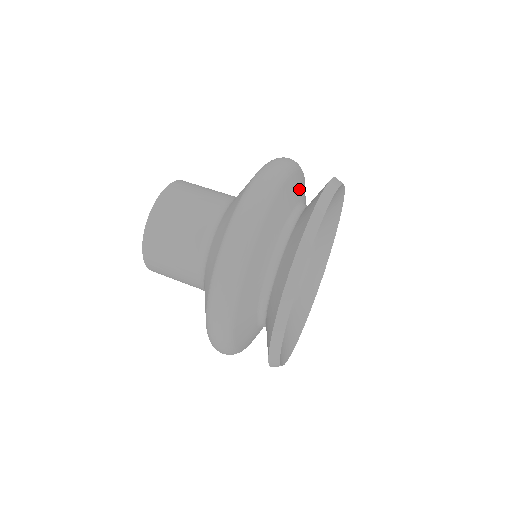
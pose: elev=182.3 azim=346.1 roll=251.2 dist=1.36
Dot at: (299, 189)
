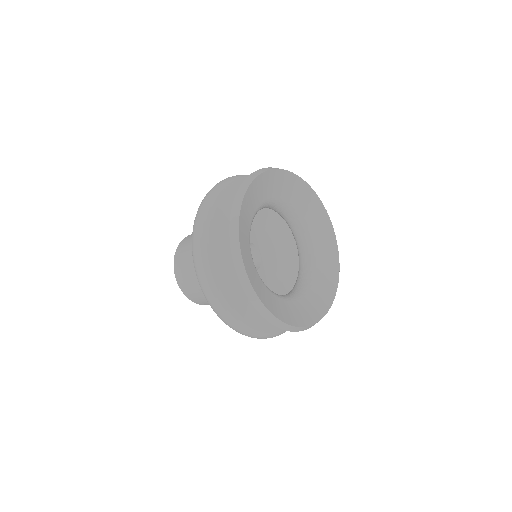
Dot at: occluded
